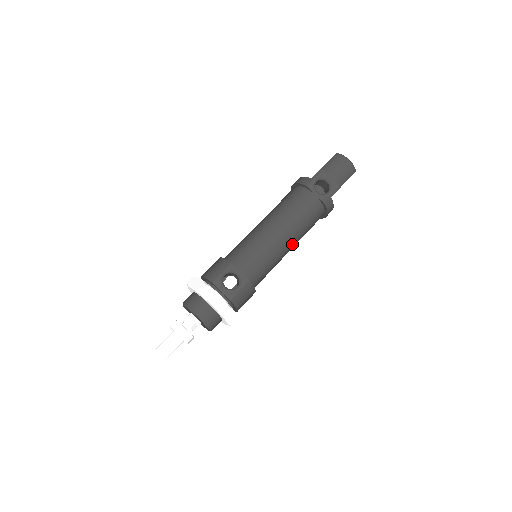
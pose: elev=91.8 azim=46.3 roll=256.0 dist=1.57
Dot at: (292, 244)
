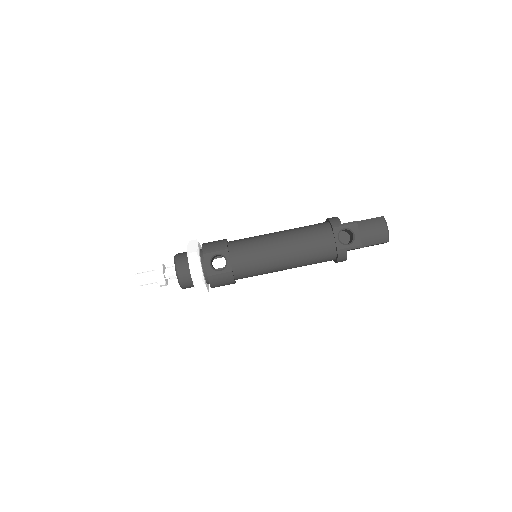
Dot at: (289, 266)
